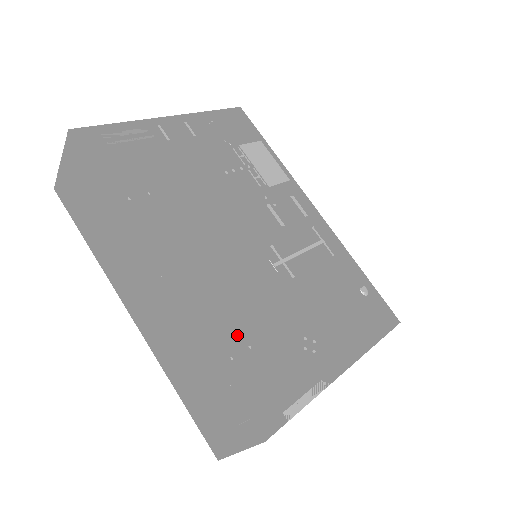
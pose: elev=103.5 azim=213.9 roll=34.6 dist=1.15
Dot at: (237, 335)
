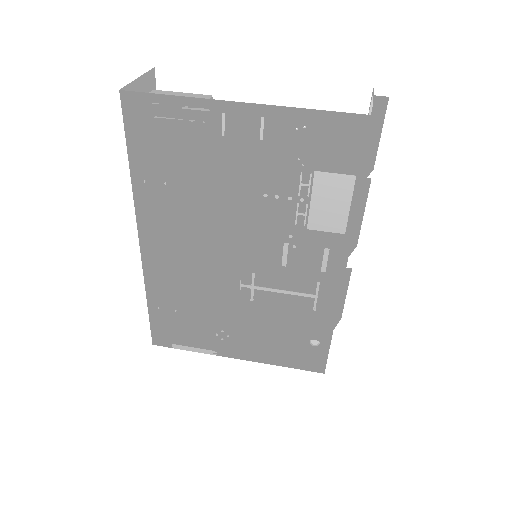
Dot at: (172, 301)
